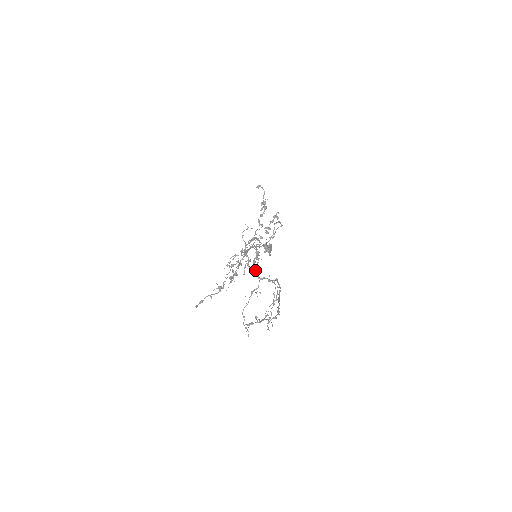
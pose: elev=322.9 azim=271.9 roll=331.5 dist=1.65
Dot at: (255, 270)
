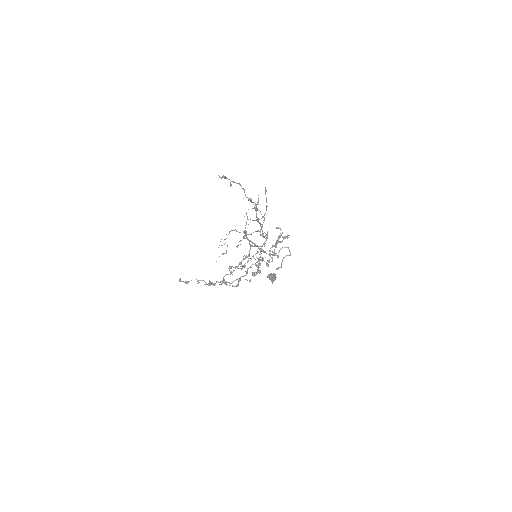
Dot at: (249, 240)
